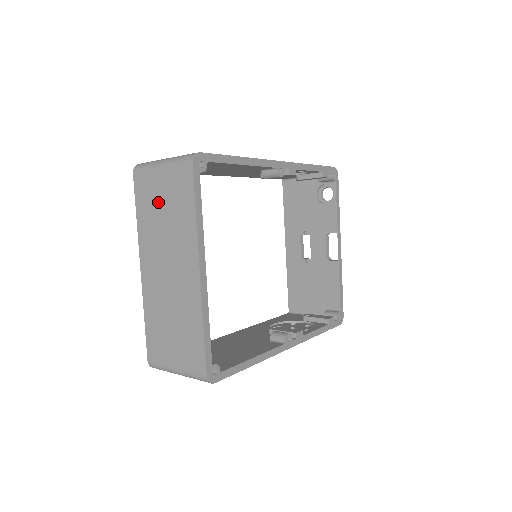
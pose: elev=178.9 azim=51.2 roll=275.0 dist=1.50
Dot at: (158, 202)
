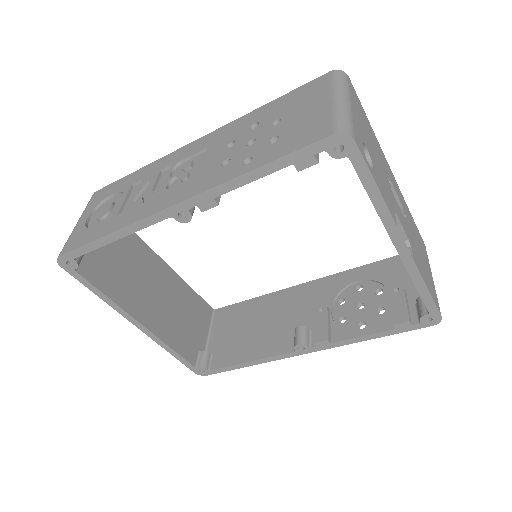
Dot at: occluded
